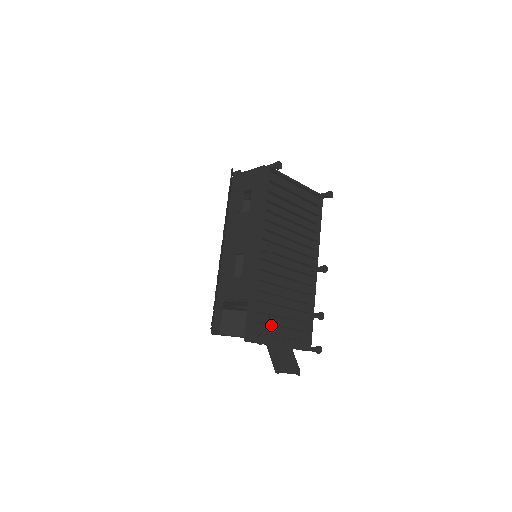
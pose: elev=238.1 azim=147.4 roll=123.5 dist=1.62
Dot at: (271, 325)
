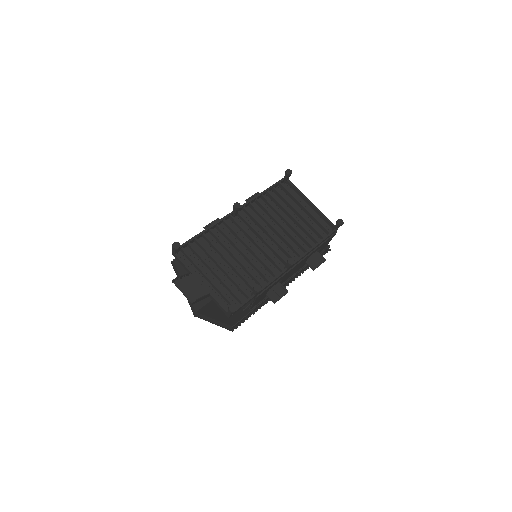
Dot at: (207, 267)
